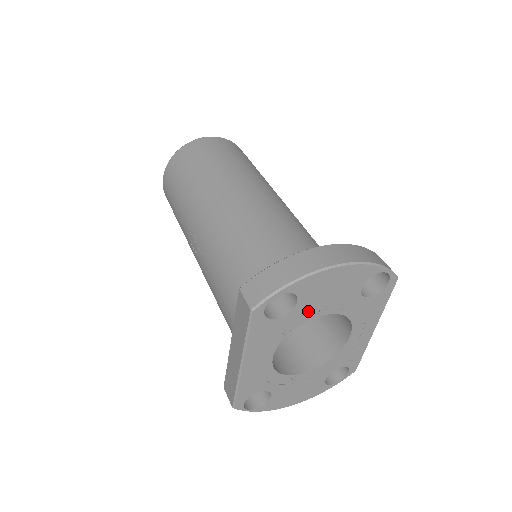
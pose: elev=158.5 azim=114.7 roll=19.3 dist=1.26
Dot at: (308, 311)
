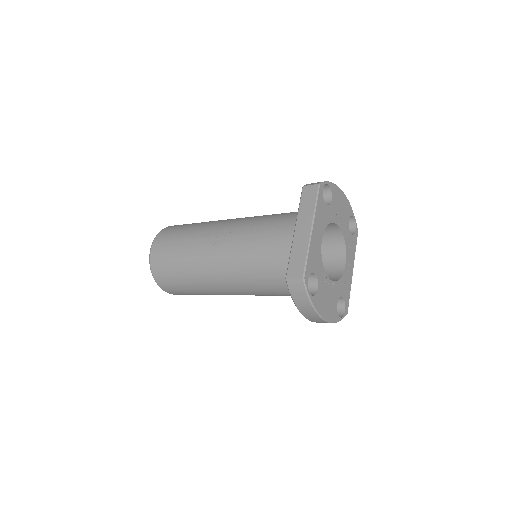
Dot at: (334, 214)
